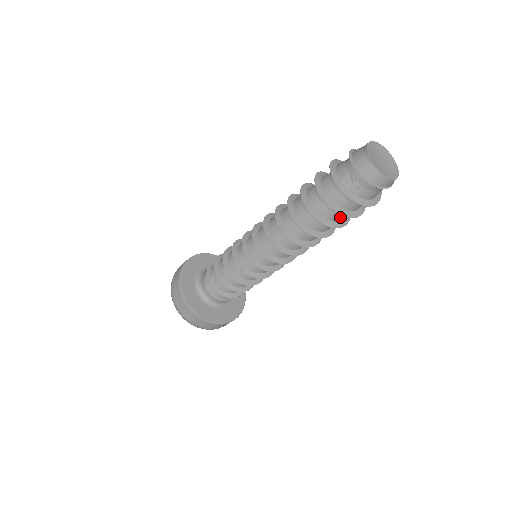
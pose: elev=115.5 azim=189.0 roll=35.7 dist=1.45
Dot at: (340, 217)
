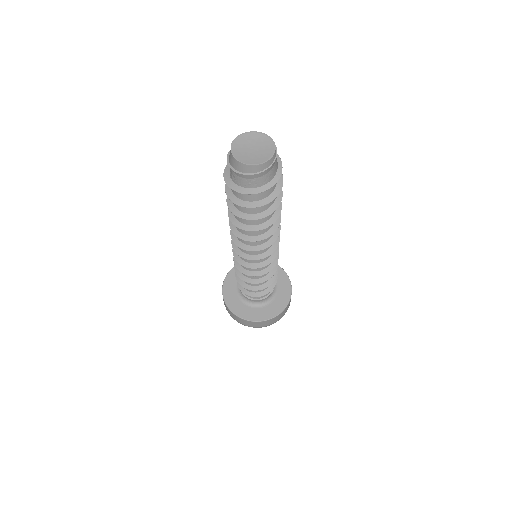
Dot at: (249, 209)
